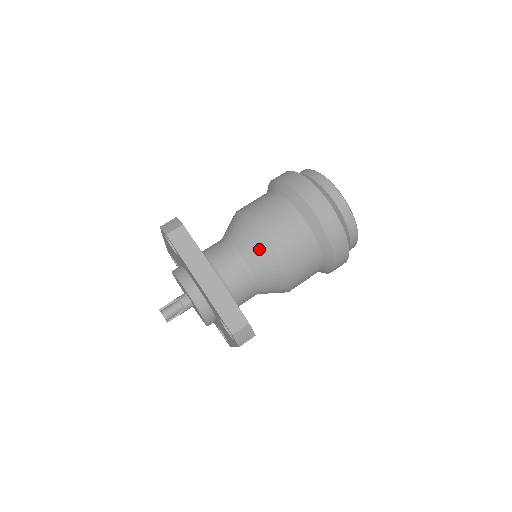
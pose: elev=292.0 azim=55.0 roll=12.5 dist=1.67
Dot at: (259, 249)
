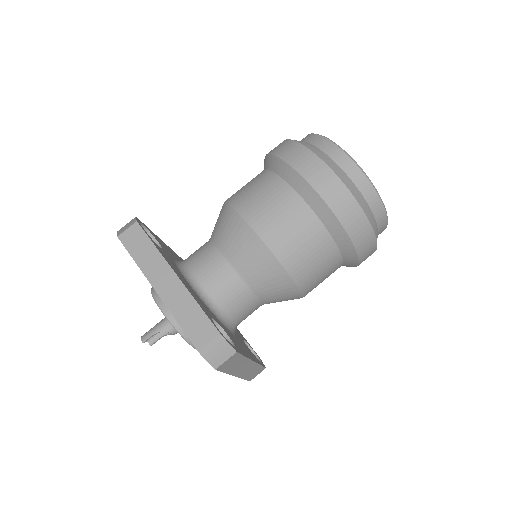
Dot at: (287, 299)
